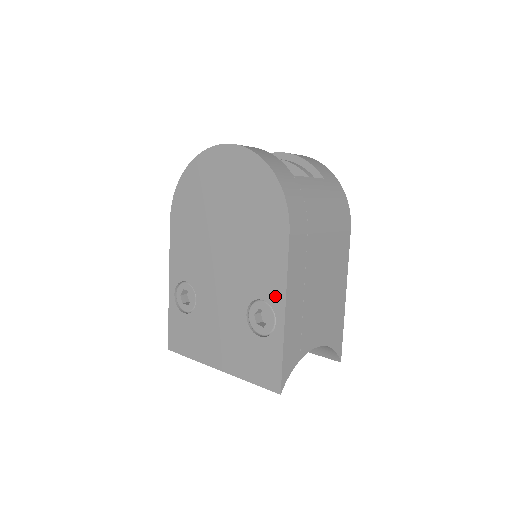
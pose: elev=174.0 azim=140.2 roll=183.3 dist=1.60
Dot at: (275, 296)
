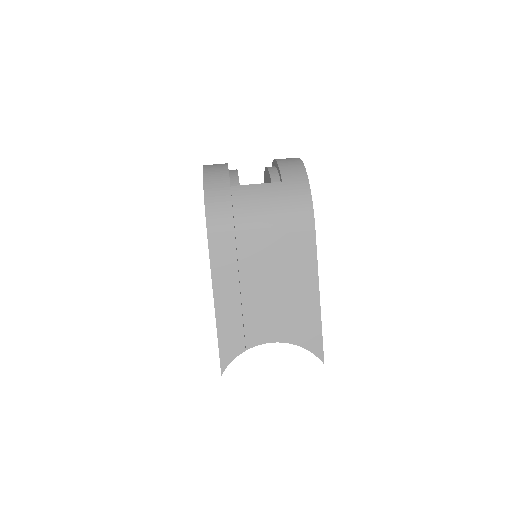
Dot at: occluded
